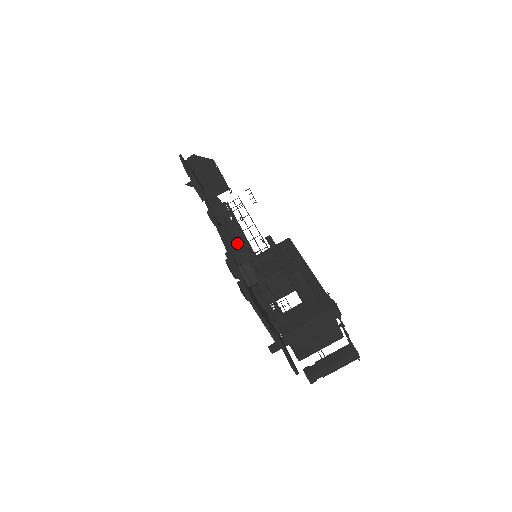
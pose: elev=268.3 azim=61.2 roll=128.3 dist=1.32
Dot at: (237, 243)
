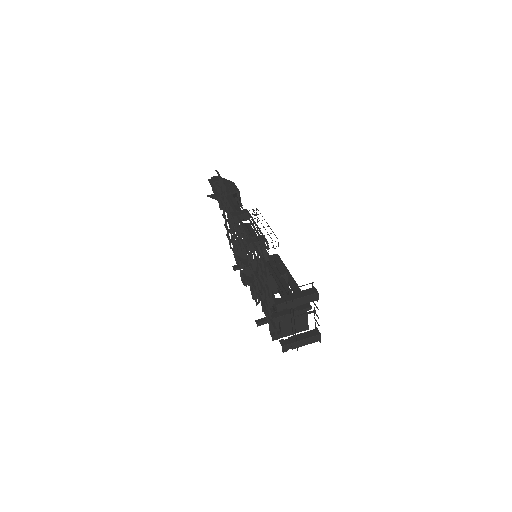
Dot at: (255, 235)
